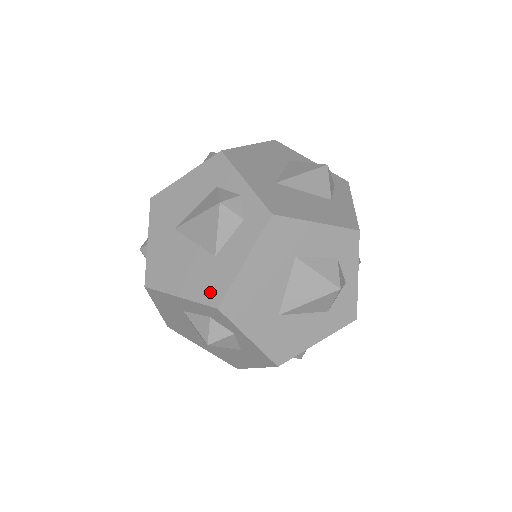
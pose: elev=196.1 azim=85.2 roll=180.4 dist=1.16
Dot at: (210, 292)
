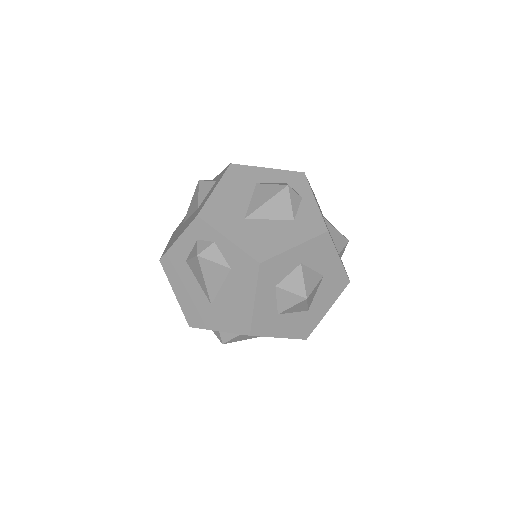
Dot at: occluded
